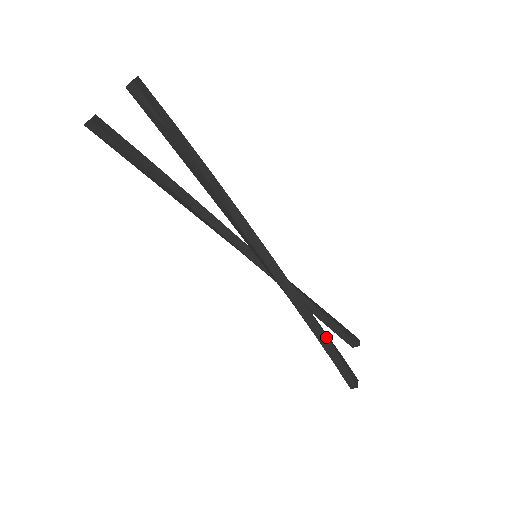
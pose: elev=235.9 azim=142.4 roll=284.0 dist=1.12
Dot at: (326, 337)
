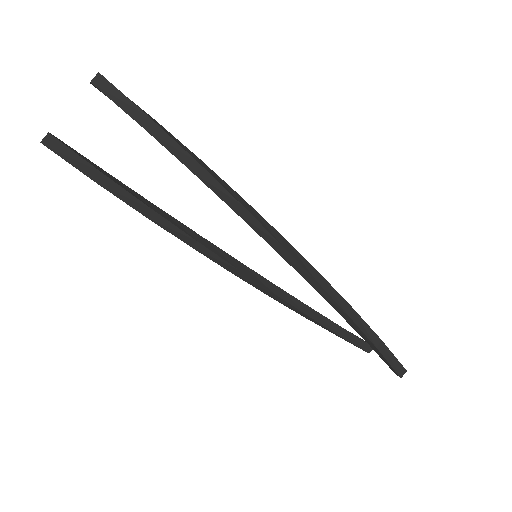
Dot at: (358, 315)
